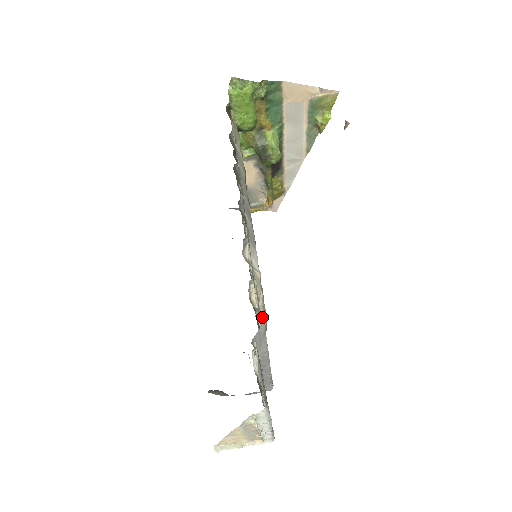
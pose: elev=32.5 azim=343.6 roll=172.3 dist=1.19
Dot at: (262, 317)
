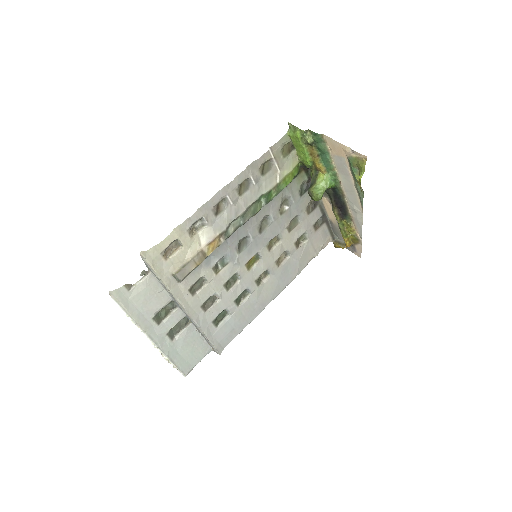
Dot at: (176, 269)
